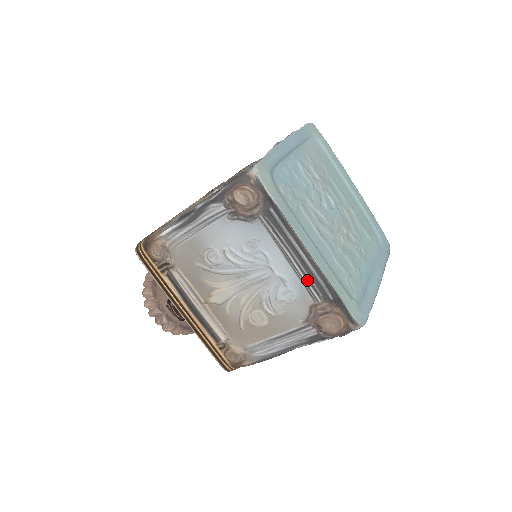
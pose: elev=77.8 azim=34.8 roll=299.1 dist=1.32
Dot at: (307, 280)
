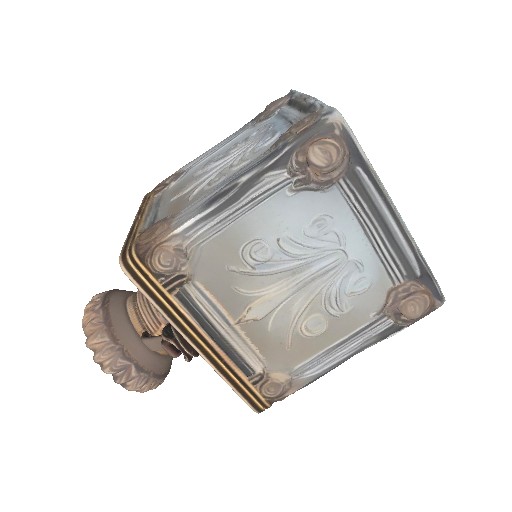
Dot at: (390, 257)
